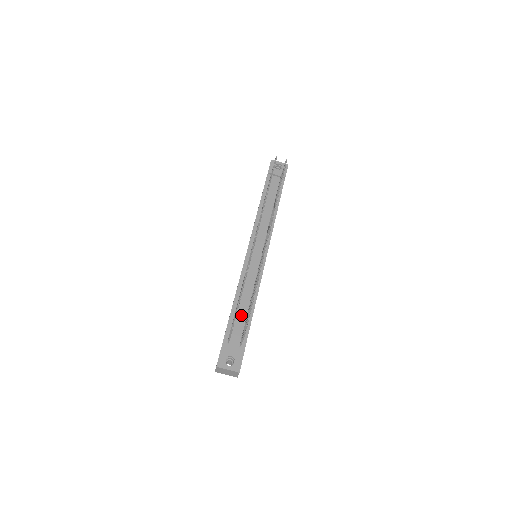
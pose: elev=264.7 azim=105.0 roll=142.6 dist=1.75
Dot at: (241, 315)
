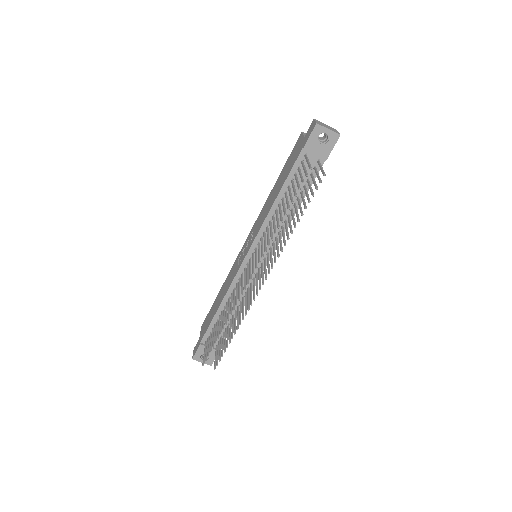
Dot at: occluded
